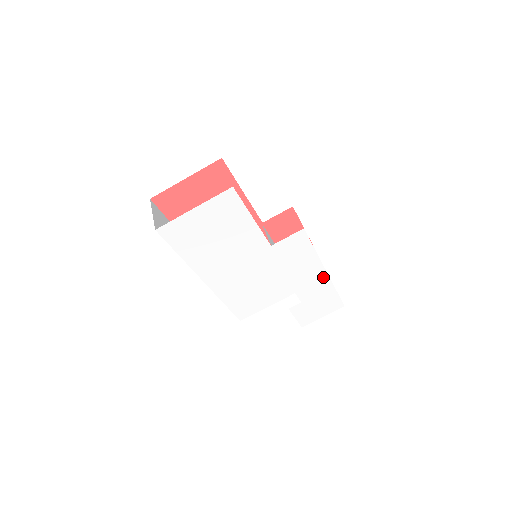
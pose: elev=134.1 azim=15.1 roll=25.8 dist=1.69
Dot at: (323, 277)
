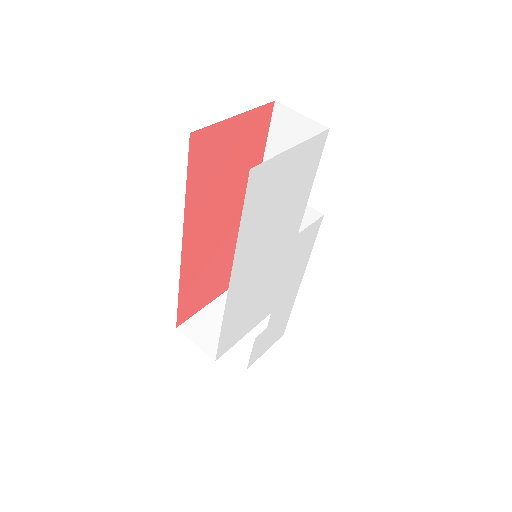
Dot at: (295, 290)
